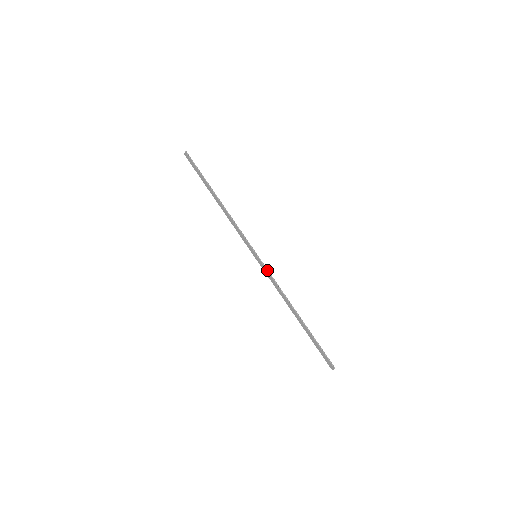
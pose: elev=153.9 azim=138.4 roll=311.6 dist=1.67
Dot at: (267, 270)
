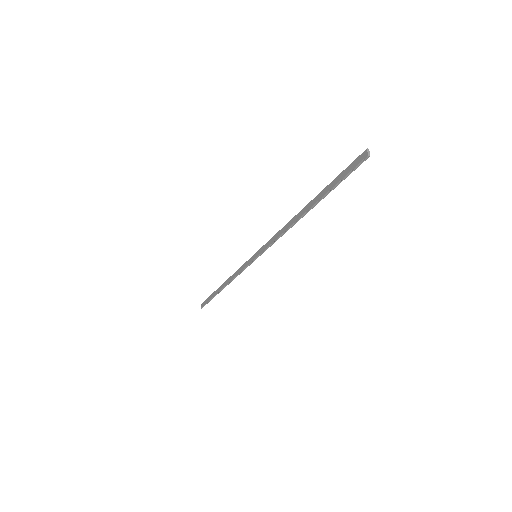
Dot at: (266, 243)
